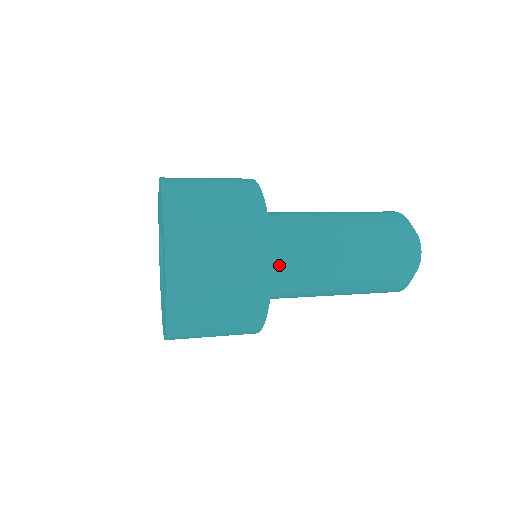
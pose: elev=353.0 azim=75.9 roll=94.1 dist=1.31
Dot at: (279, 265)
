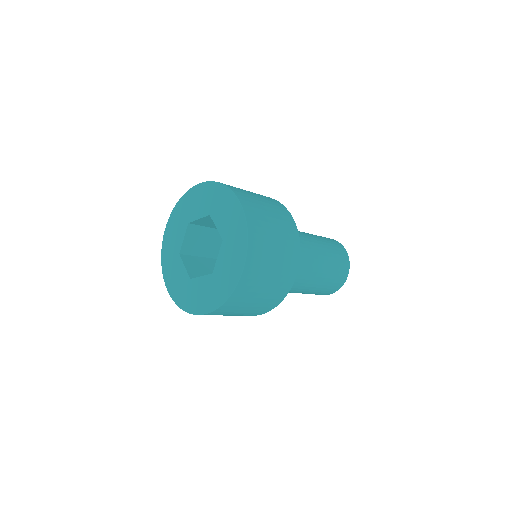
Dot at: occluded
